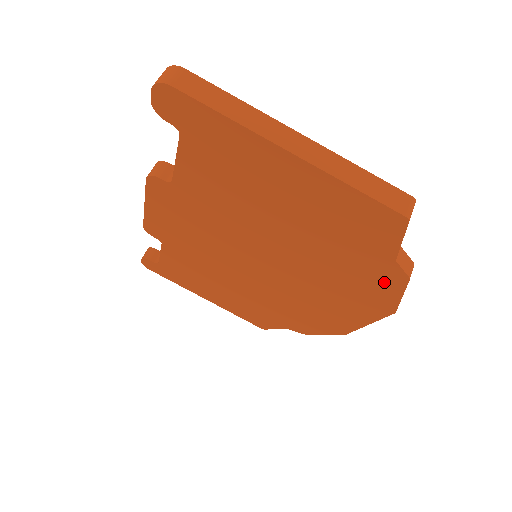
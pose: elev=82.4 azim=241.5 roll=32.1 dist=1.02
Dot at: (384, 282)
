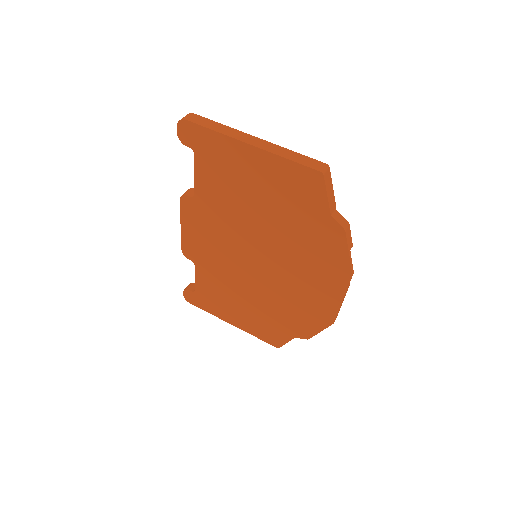
Dot at: (333, 242)
